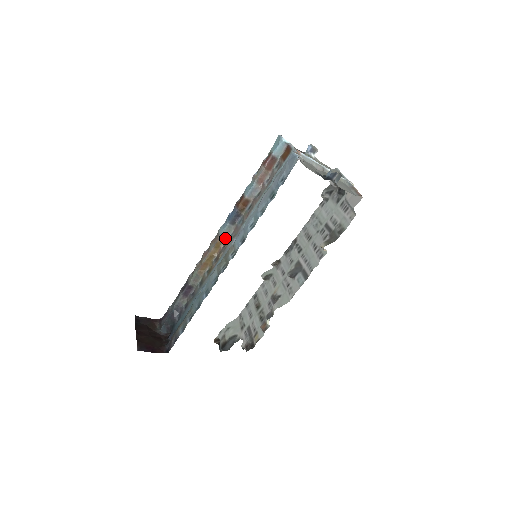
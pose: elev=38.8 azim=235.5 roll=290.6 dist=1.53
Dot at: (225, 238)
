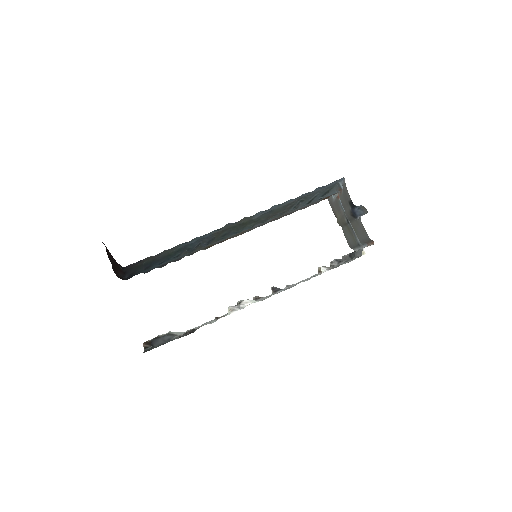
Dot at: occluded
